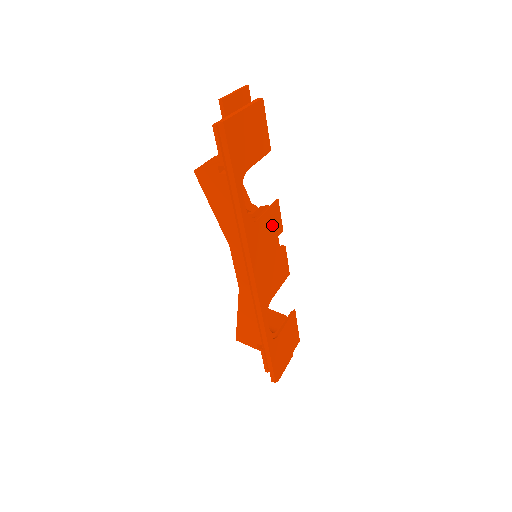
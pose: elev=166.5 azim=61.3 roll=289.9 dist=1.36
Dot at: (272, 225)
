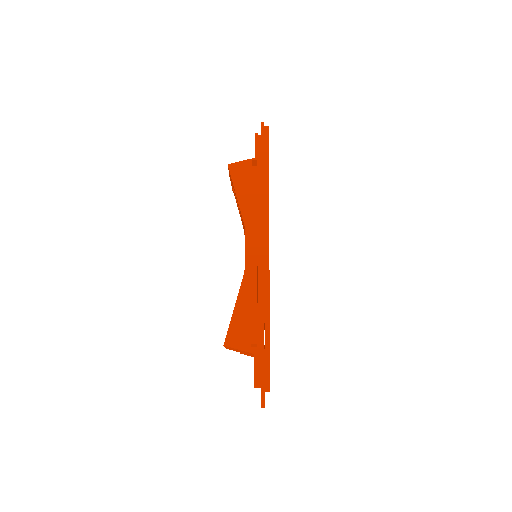
Dot at: occluded
